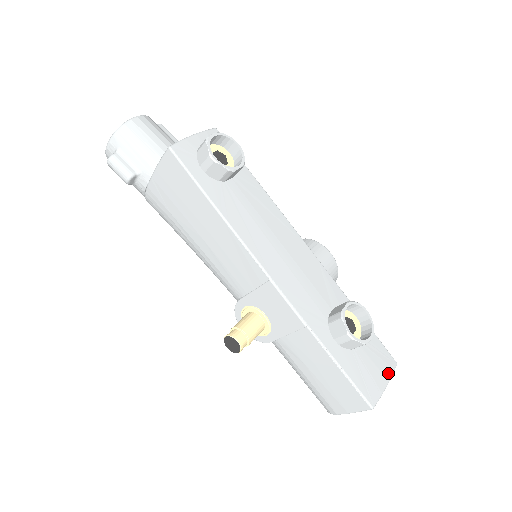
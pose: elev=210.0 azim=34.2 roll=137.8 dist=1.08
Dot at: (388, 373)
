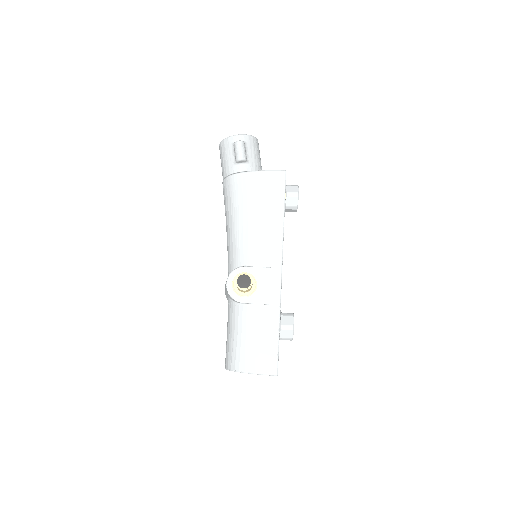
Dot at: occluded
